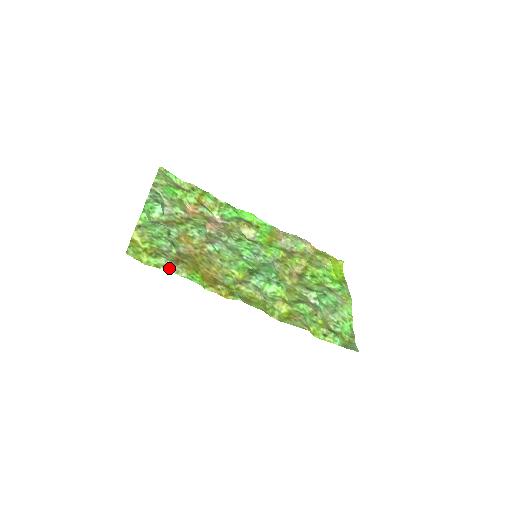
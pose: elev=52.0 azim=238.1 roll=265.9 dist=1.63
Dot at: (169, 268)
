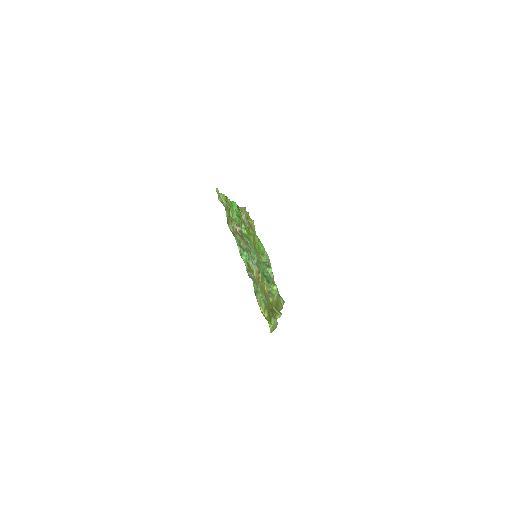
Dot at: (276, 325)
